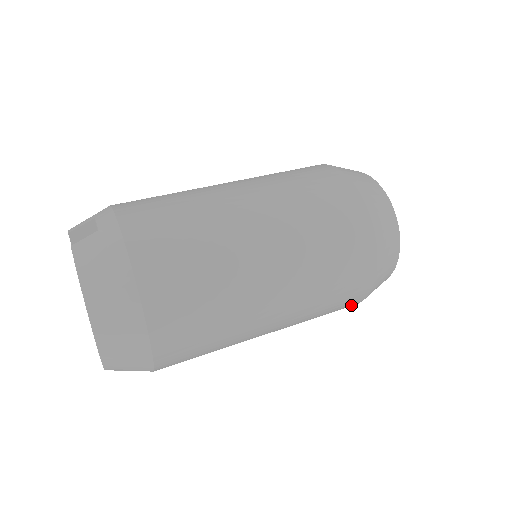
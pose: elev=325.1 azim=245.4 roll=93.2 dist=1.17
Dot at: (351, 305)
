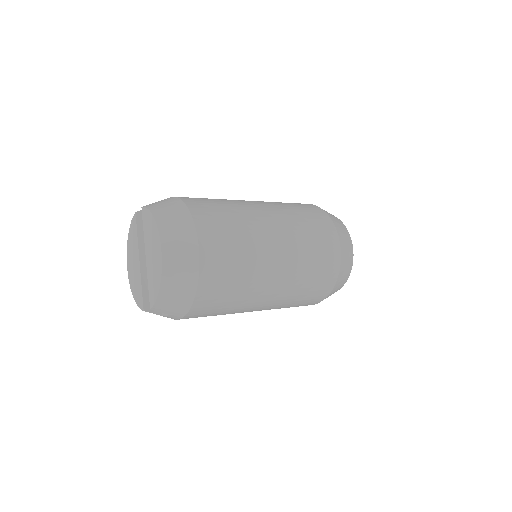
Dot at: (330, 281)
